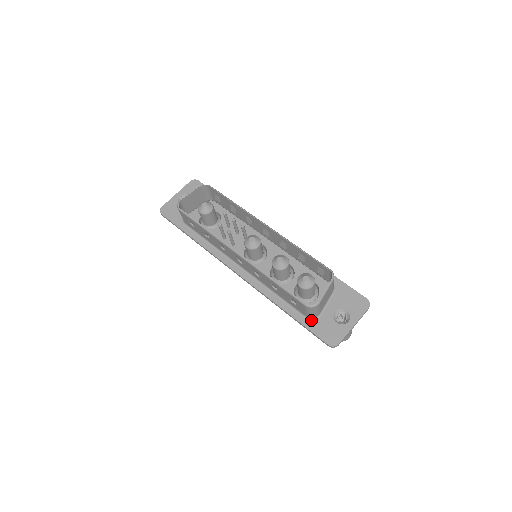
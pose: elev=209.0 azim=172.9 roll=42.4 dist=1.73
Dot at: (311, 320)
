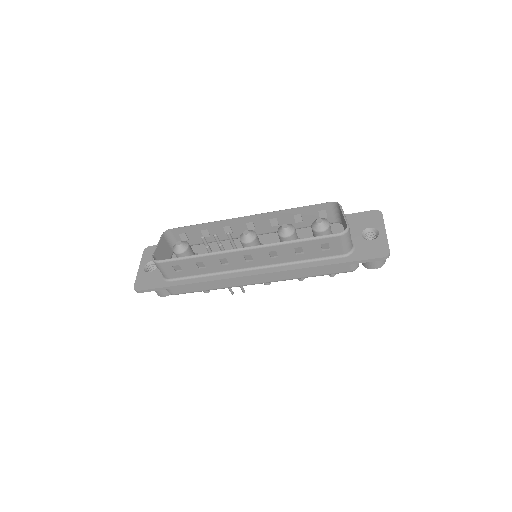
Dot at: (351, 254)
